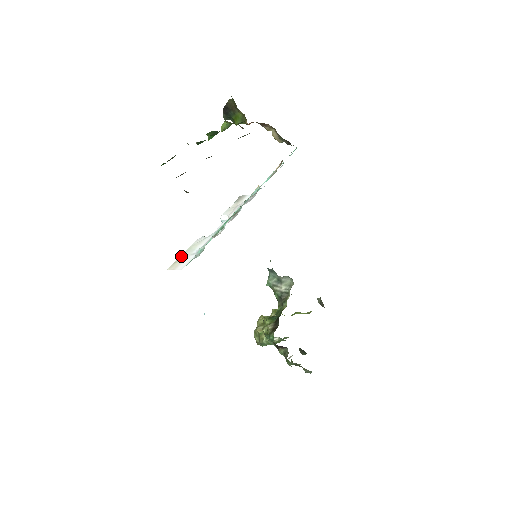
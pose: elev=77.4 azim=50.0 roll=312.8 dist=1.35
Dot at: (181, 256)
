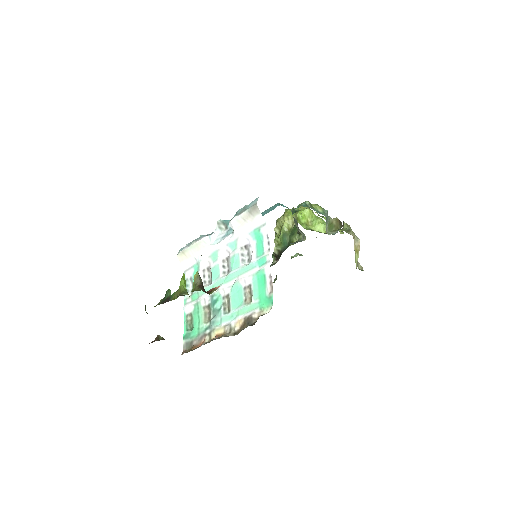
Dot at: (188, 249)
